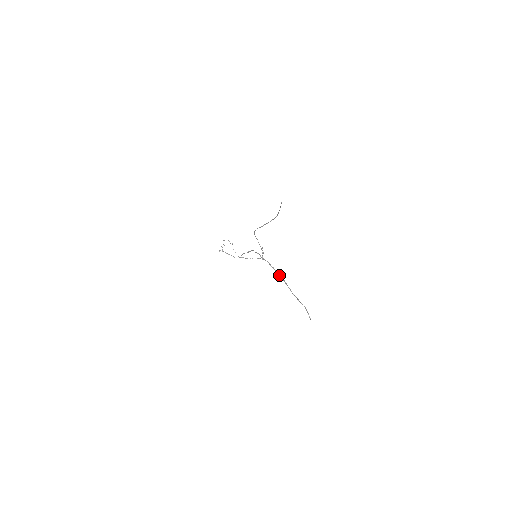
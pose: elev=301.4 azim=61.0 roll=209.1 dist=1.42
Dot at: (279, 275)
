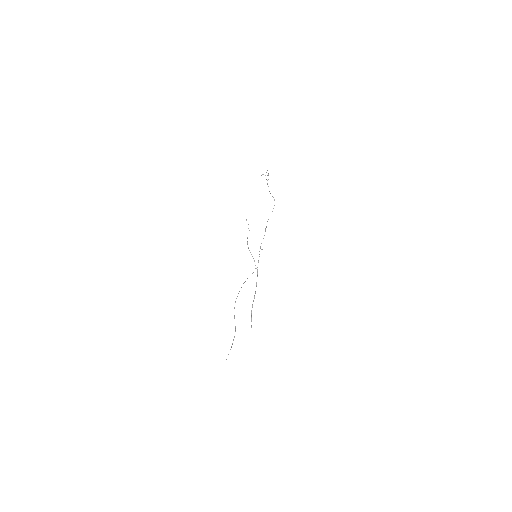
Dot at: occluded
